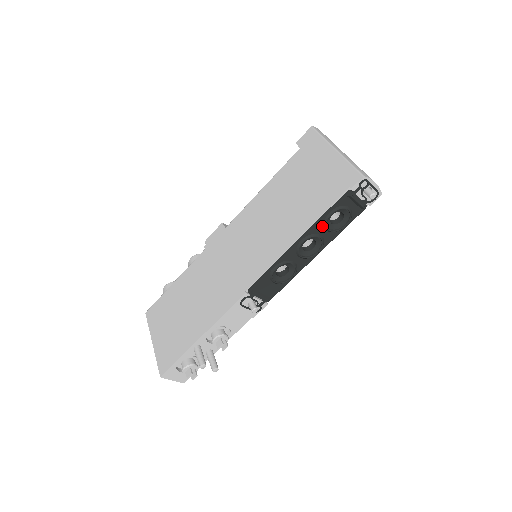
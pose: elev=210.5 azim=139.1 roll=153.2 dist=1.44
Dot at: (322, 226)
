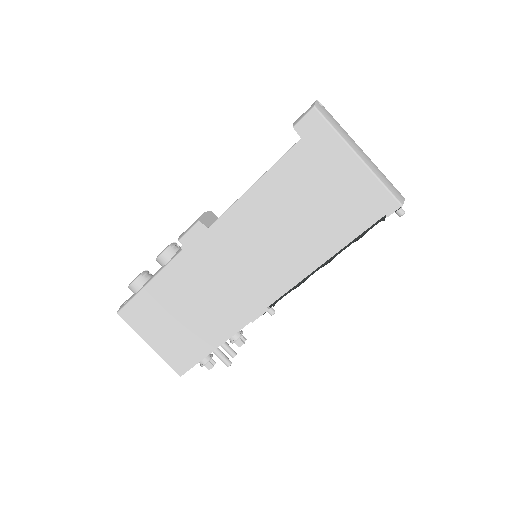
Dot at: occluded
